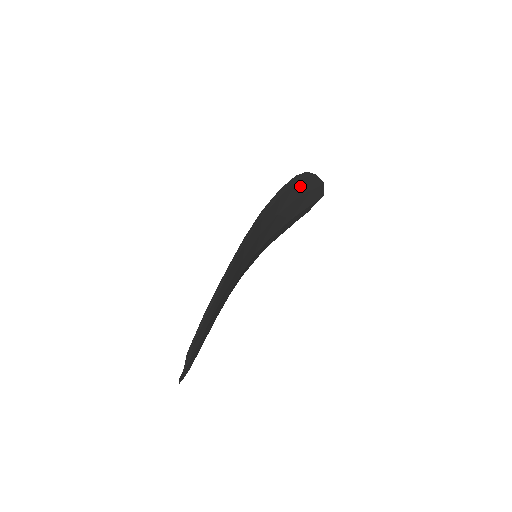
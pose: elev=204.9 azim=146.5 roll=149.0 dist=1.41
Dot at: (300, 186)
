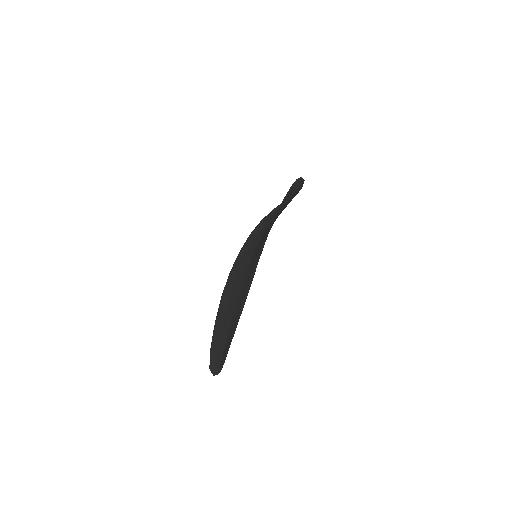
Dot at: (291, 192)
